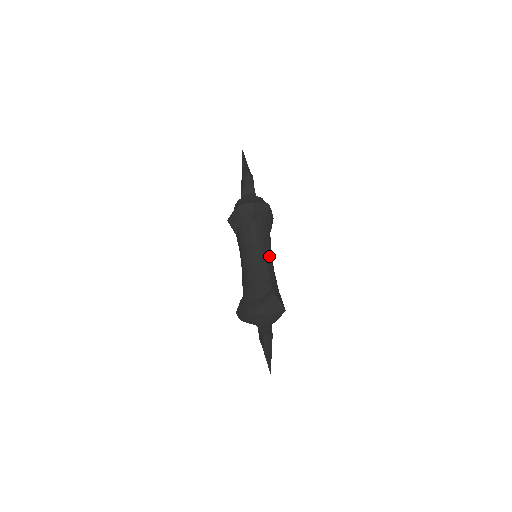
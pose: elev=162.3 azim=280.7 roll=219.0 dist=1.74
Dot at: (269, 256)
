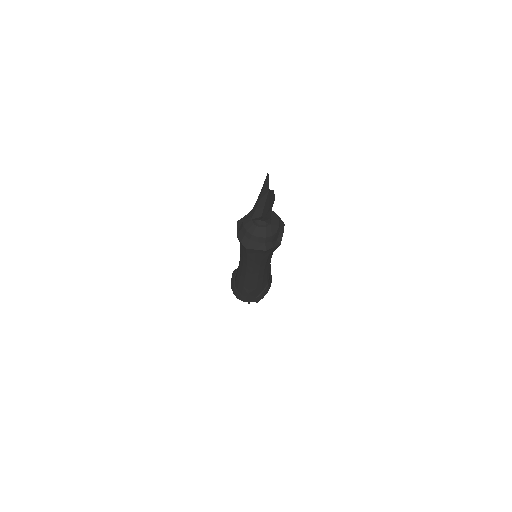
Dot at: (257, 273)
